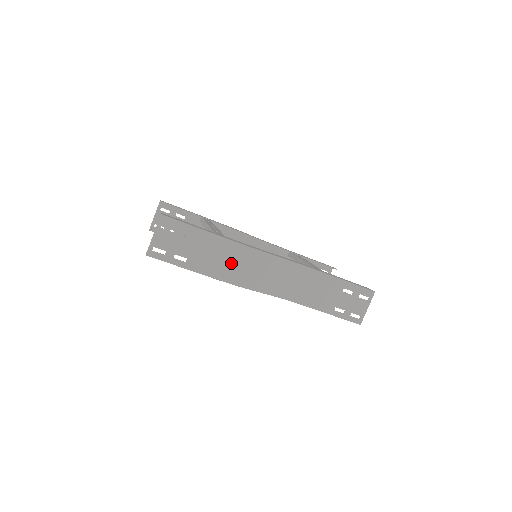
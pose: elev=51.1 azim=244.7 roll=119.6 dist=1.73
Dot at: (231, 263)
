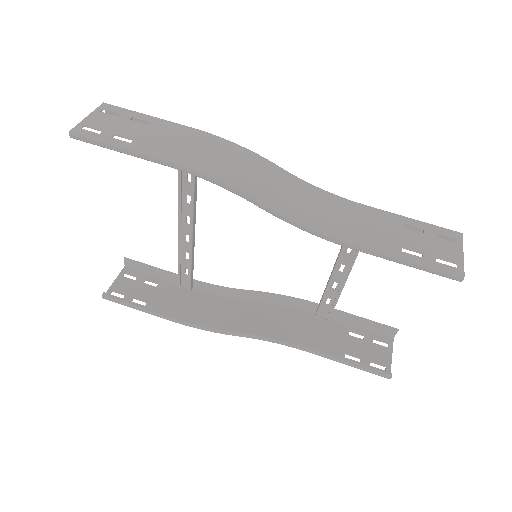
Dot at: (203, 151)
